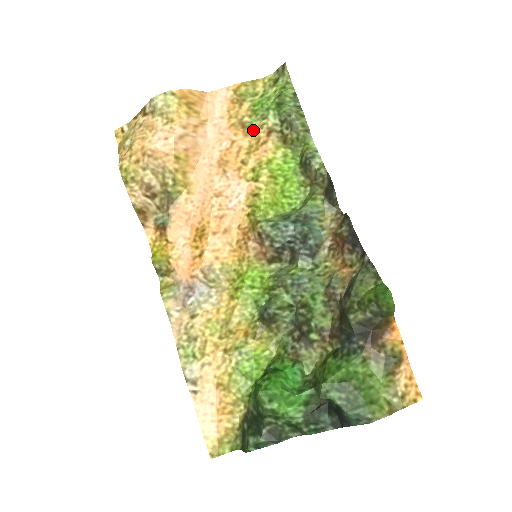
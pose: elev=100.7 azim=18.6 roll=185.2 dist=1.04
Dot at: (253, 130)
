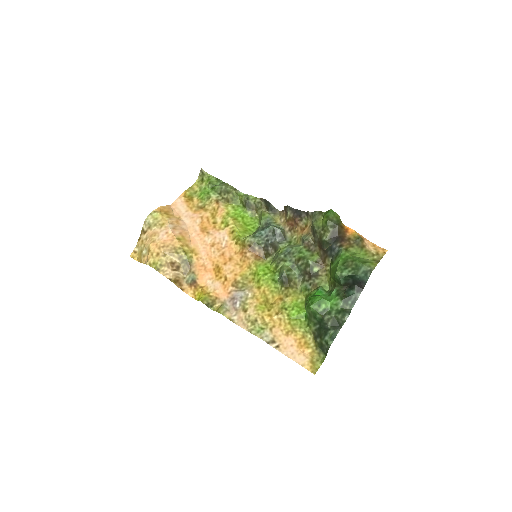
Dot at: (208, 207)
